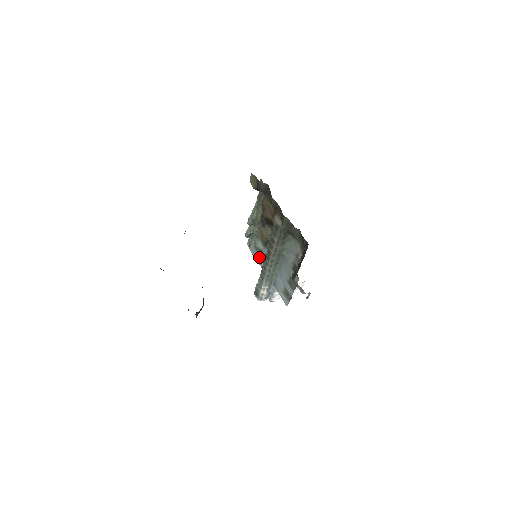
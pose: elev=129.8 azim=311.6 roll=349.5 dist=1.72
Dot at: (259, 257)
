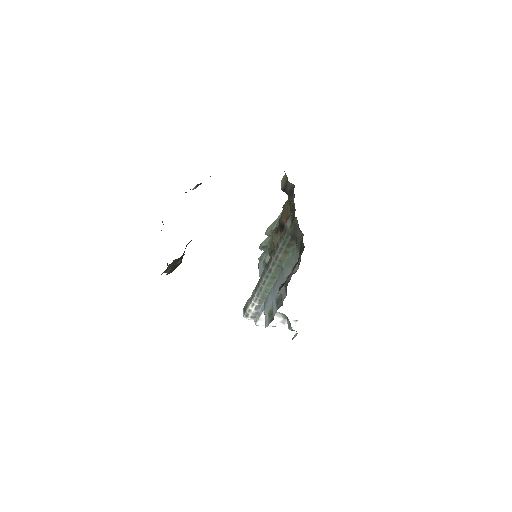
Dot at: occluded
